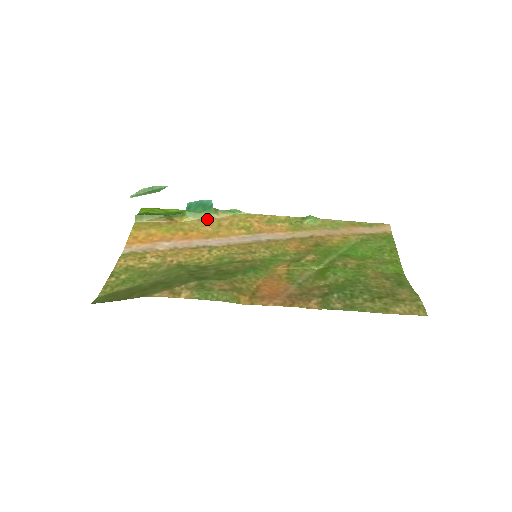
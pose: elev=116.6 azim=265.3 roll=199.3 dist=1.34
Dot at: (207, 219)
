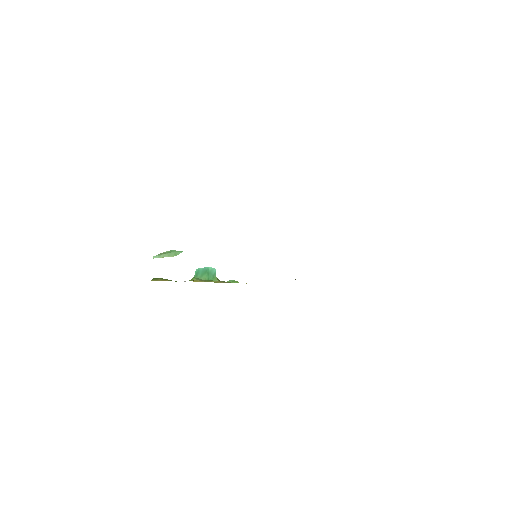
Dot at: occluded
